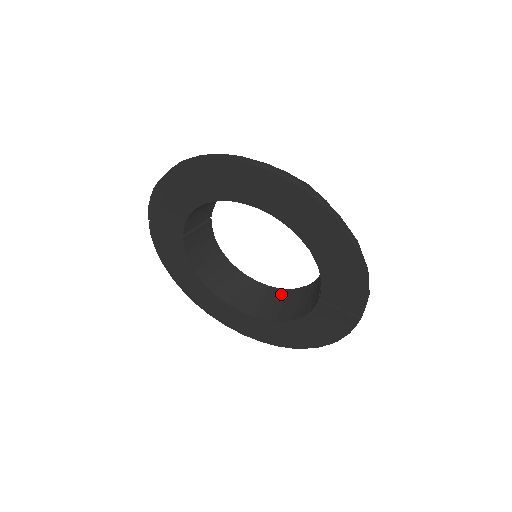
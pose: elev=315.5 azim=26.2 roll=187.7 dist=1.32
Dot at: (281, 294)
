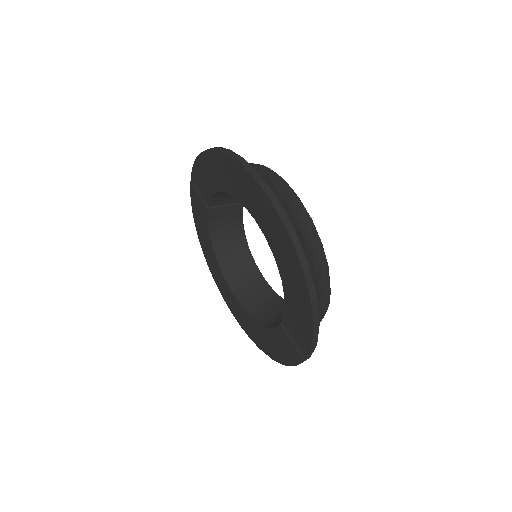
Dot at: (273, 298)
